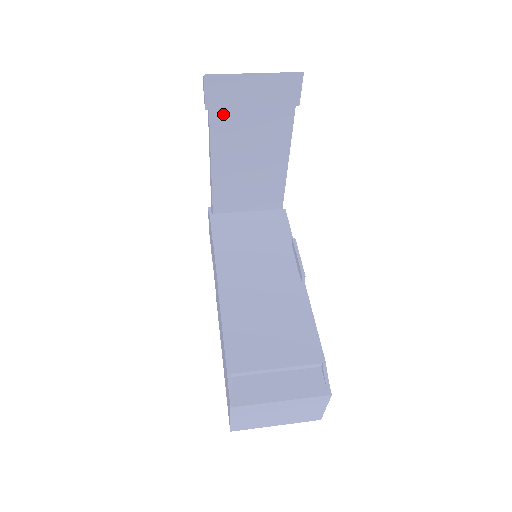
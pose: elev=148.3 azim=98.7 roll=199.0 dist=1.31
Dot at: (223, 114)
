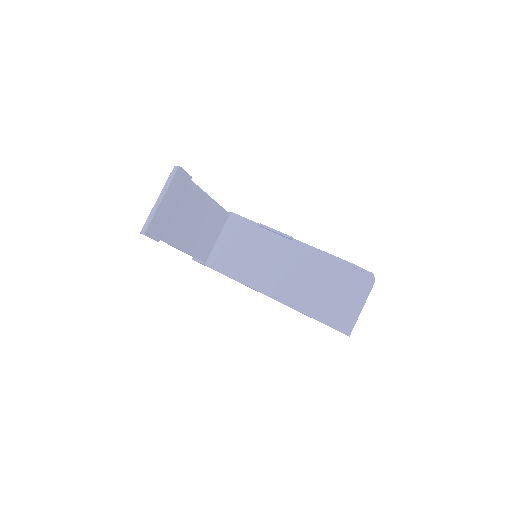
Dot at: (167, 231)
